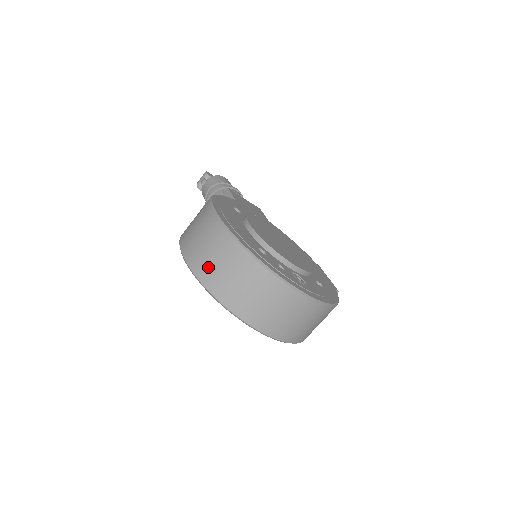
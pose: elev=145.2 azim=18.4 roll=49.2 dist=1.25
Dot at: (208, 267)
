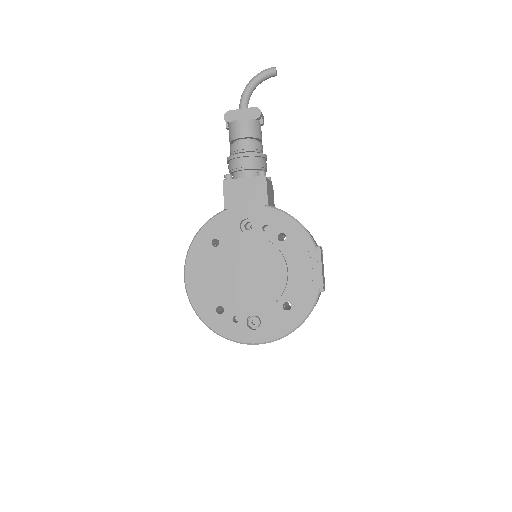
Dot at: occluded
